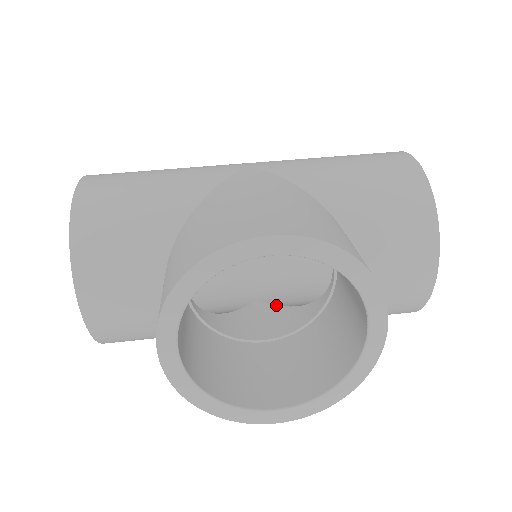
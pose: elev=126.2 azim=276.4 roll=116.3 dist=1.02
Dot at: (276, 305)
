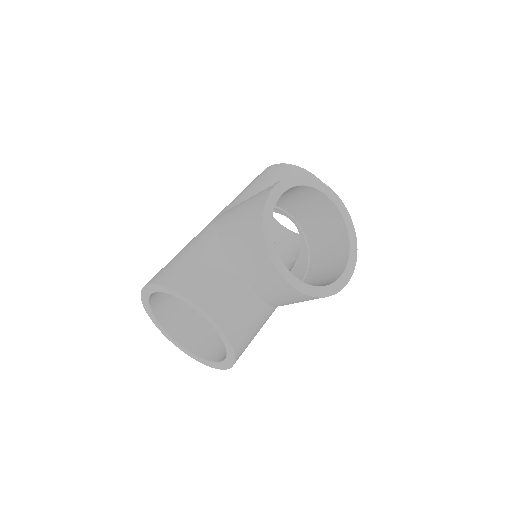
Dot at: occluded
